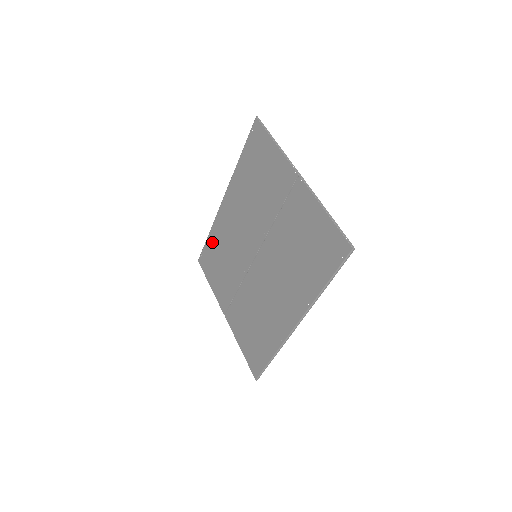
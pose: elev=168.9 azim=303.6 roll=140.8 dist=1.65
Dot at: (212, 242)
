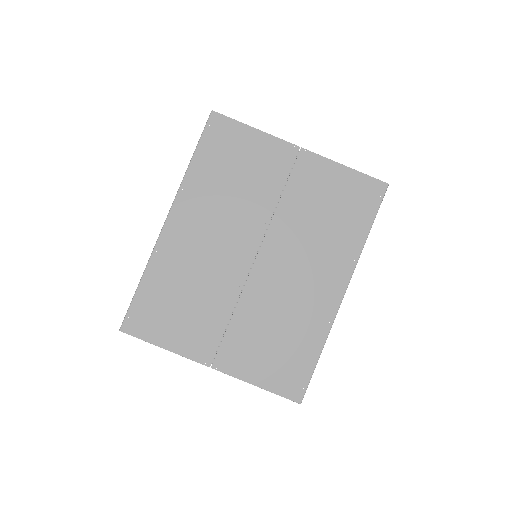
Dot at: (154, 285)
